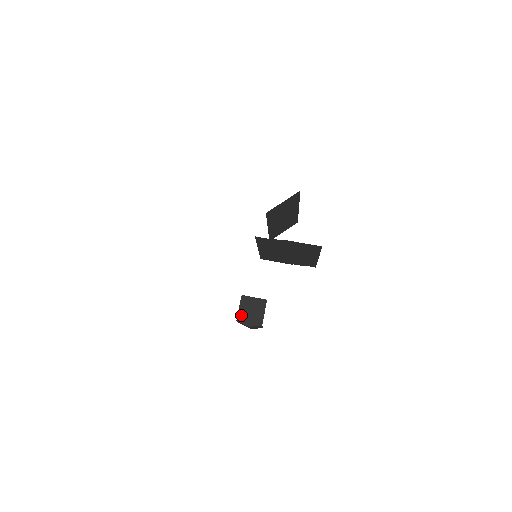
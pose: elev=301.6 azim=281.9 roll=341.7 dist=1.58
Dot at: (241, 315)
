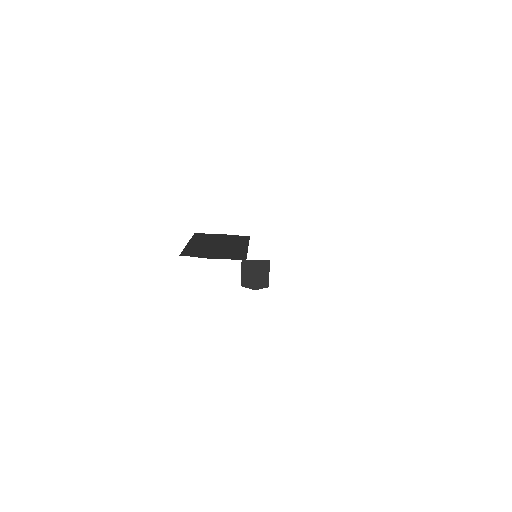
Dot at: (245, 280)
